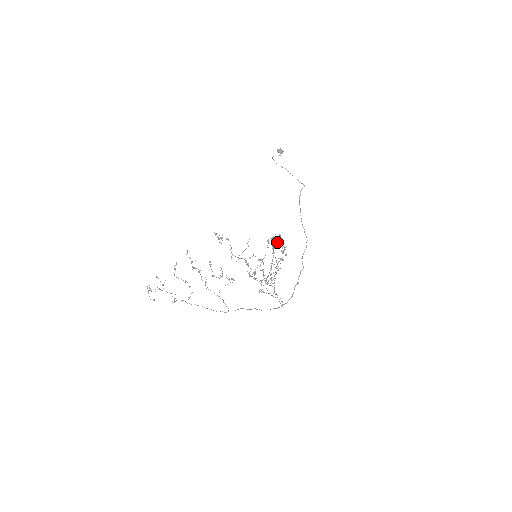
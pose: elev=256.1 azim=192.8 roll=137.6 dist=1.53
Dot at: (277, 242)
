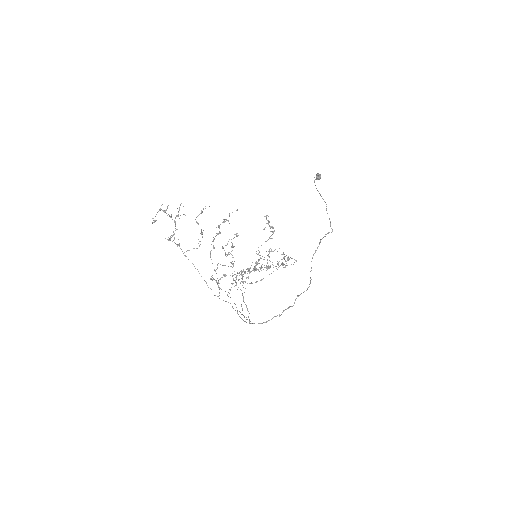
Dot at: occluded
